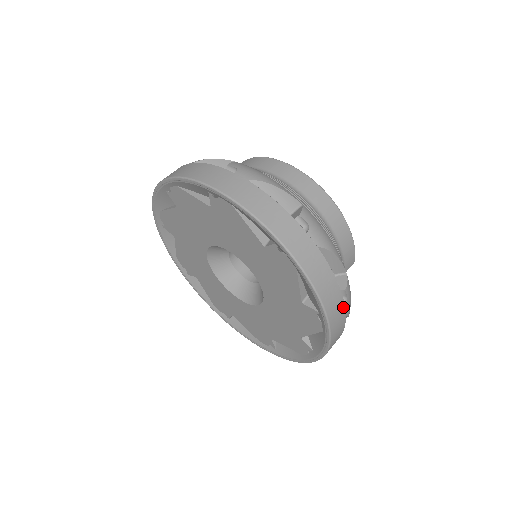
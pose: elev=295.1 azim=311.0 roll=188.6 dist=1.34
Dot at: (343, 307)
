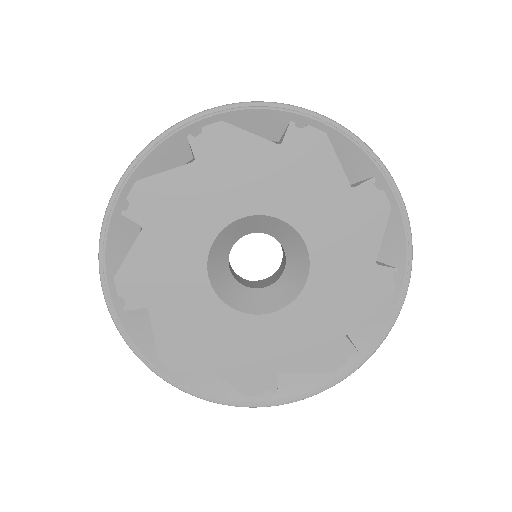
Dot at: occluded
